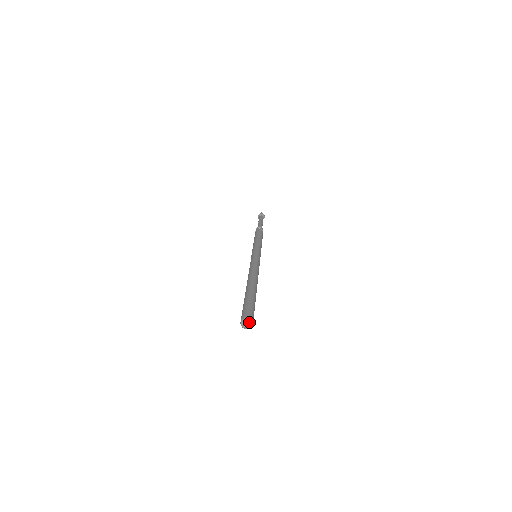
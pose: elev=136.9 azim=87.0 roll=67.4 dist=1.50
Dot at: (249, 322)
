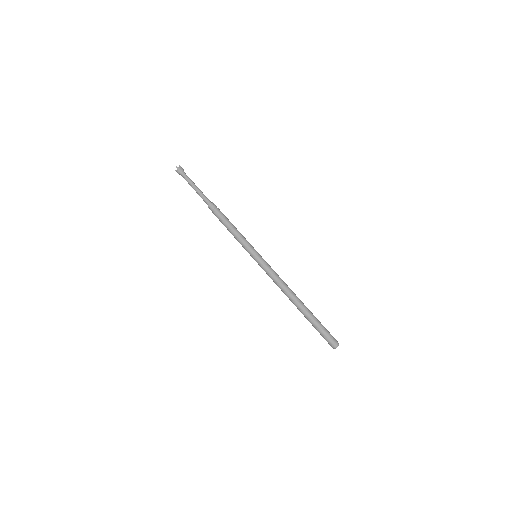
Dot at: occluded
